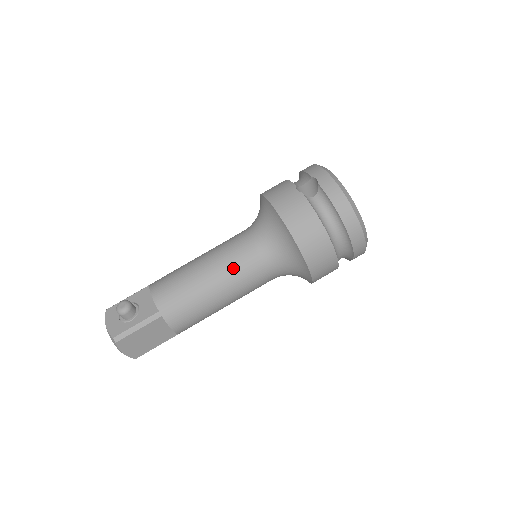
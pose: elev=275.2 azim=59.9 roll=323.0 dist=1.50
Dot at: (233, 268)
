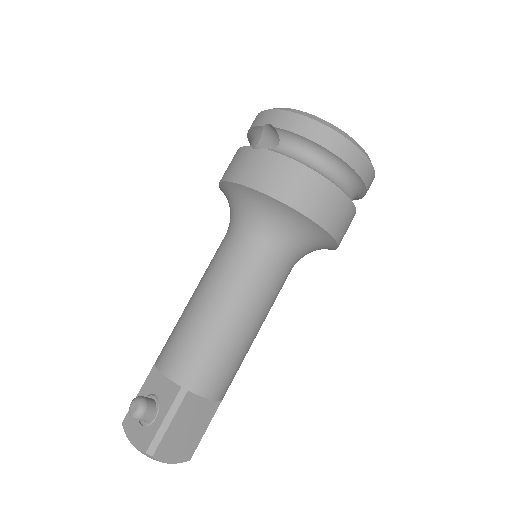
Dot at: (237, 283)
